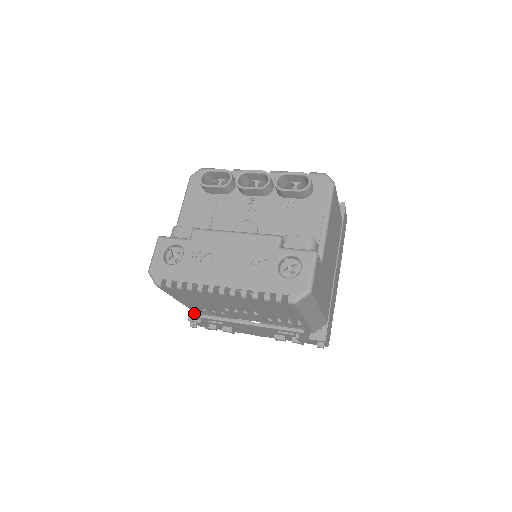
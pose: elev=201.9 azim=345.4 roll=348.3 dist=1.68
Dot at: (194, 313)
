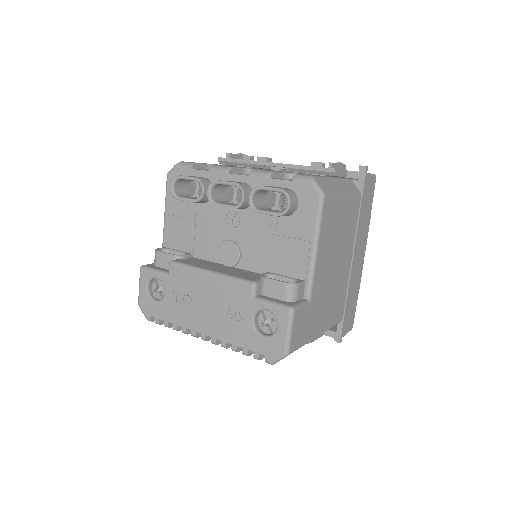
Dot at: occluded
